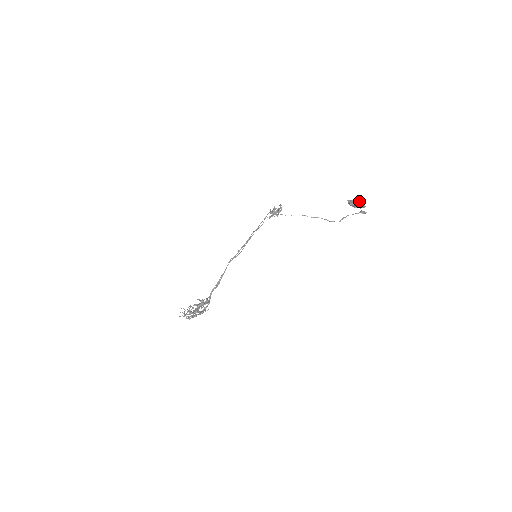
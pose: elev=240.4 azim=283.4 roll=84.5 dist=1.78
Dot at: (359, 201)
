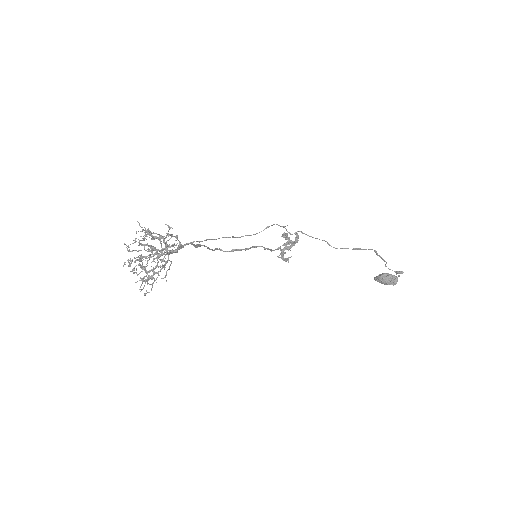
Dot at: (390, 274)
